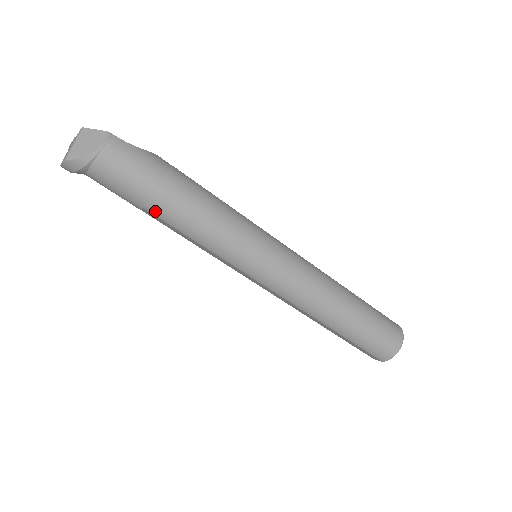
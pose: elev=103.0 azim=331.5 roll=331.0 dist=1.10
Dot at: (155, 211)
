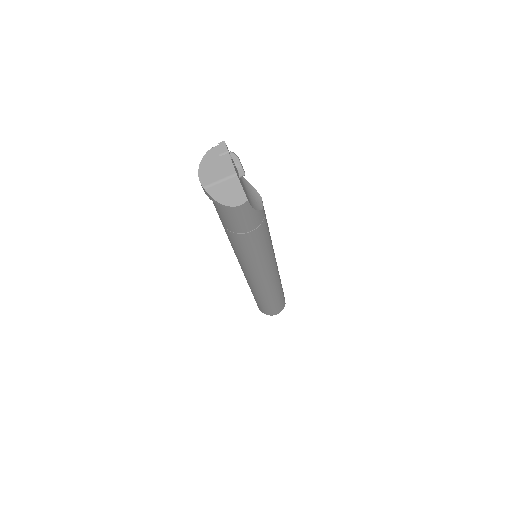
Dot at: (226, 231)
